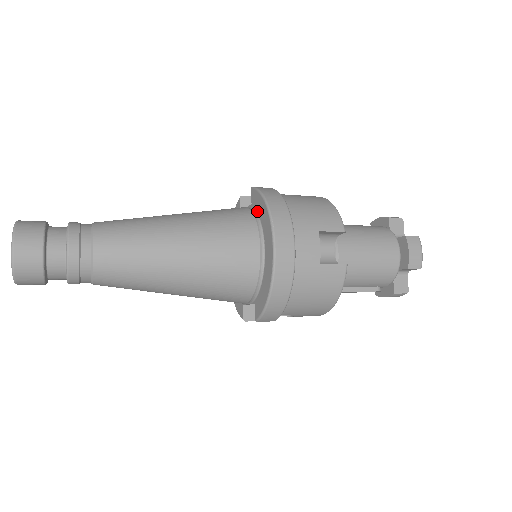
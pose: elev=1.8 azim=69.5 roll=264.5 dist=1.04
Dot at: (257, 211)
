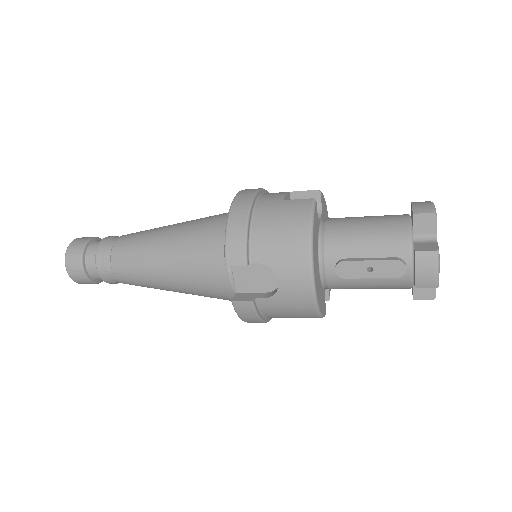
Dot at: occluded
